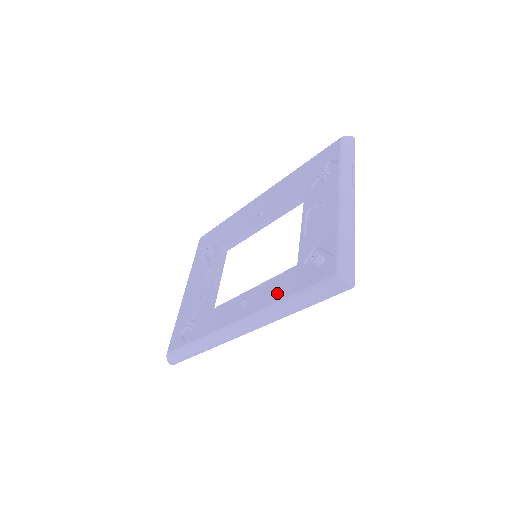
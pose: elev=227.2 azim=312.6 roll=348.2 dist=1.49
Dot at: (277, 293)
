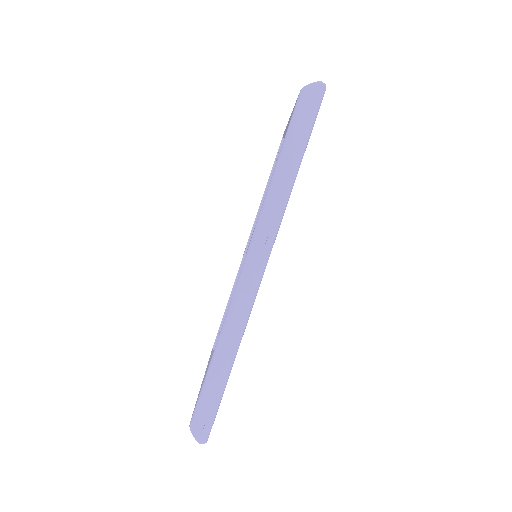
Dot at: occluded
